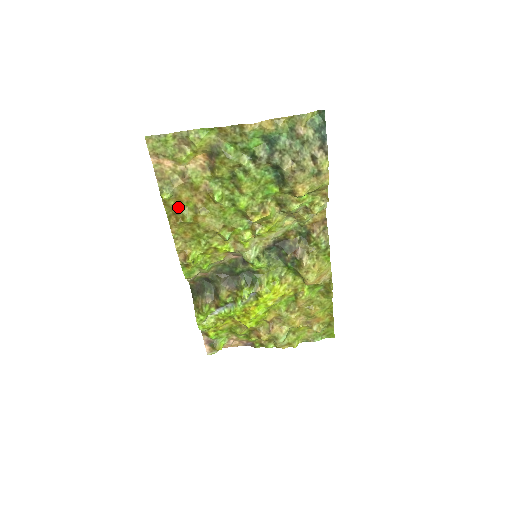
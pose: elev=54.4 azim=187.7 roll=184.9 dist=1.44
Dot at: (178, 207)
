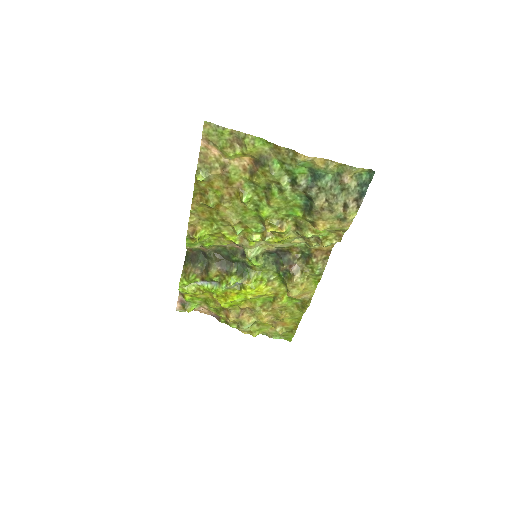
Dot at: (207, 190)
